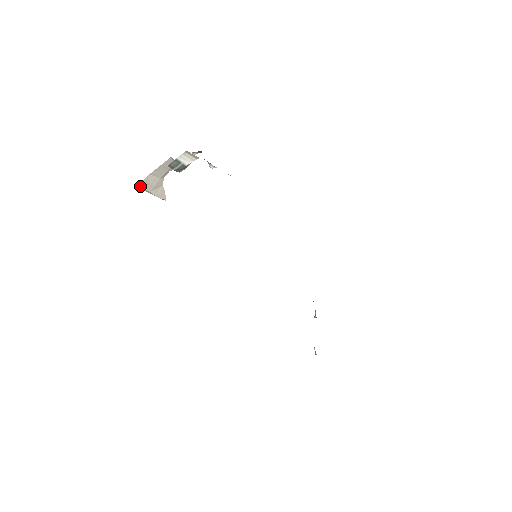
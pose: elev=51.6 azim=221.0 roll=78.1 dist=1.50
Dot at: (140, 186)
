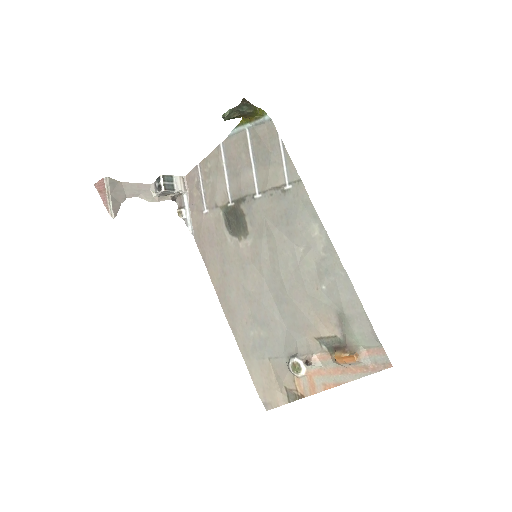
Dot at: (109, 180)
